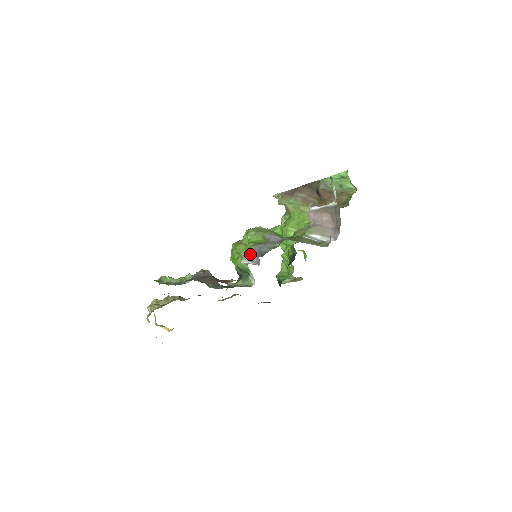
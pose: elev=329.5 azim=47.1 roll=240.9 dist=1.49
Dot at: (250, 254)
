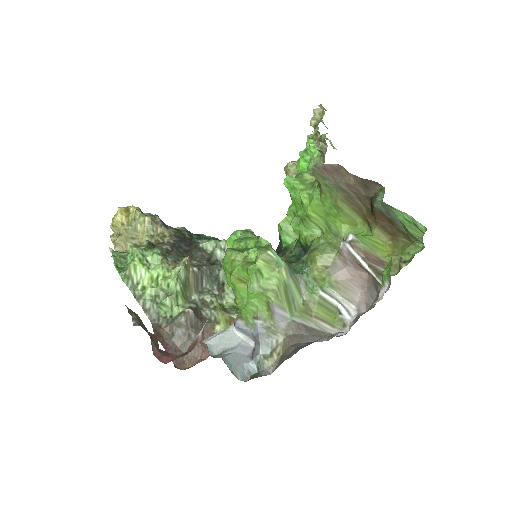
Dot at: (246, 328)
